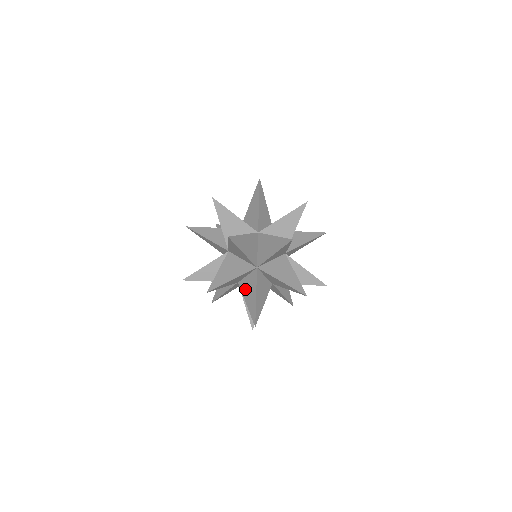
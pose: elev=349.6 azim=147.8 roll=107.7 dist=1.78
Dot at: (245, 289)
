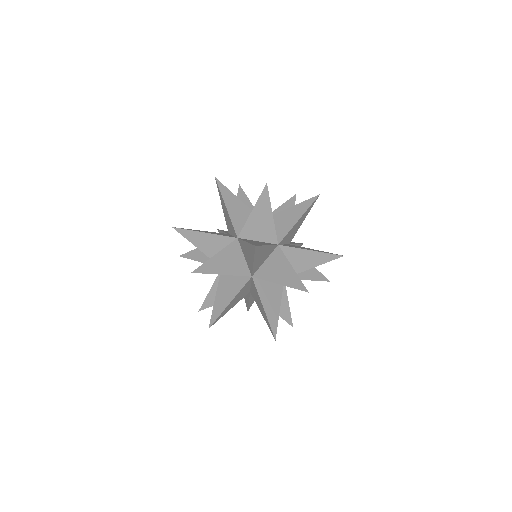
Dot at: (269, 273)
